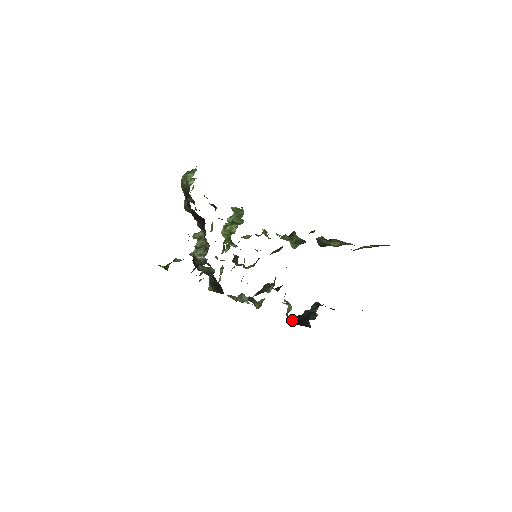
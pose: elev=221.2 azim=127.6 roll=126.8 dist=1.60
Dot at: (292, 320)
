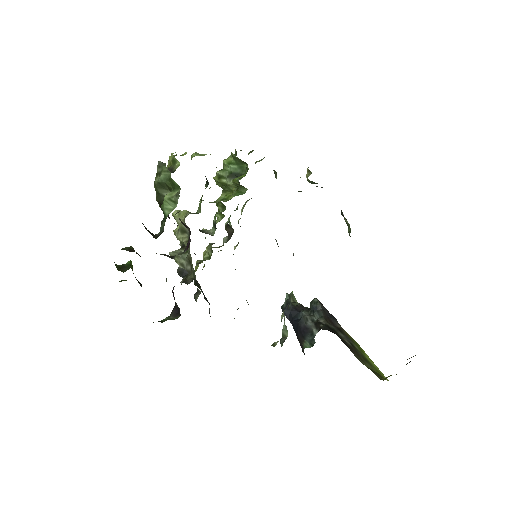
Dot at: (286, 313)
